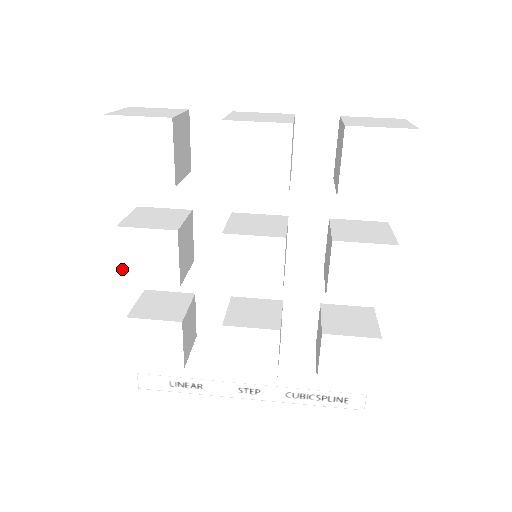
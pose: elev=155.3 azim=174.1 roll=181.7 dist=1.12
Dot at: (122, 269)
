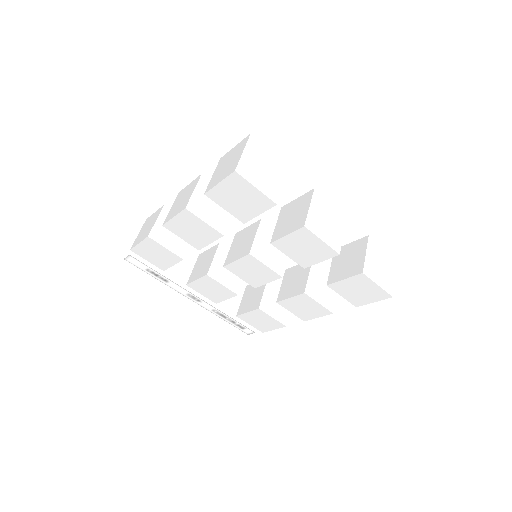
Dot at: (168, 222)
